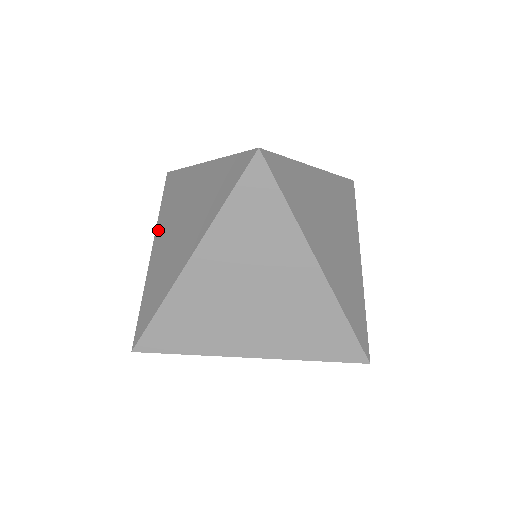
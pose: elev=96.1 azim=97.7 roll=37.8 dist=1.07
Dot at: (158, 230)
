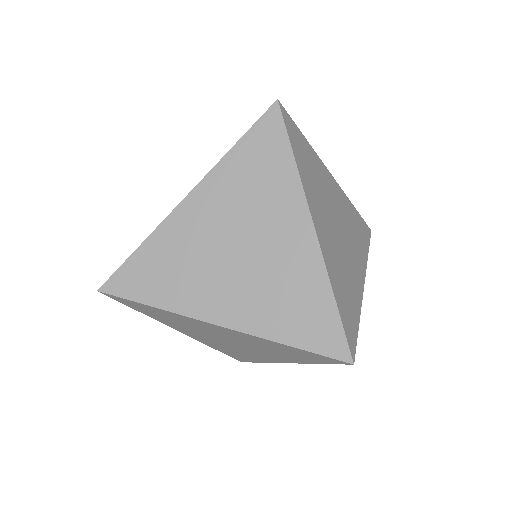
Dot at: occluded
